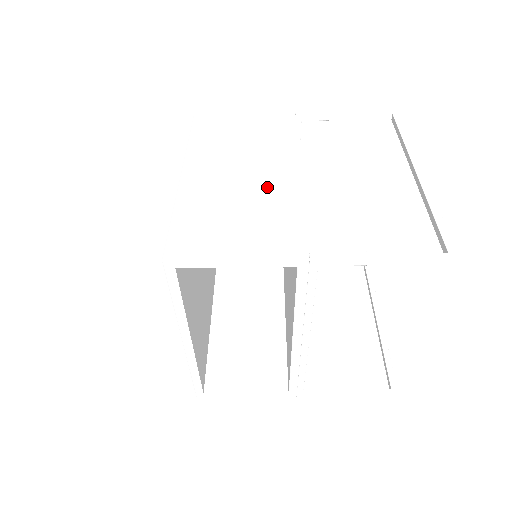
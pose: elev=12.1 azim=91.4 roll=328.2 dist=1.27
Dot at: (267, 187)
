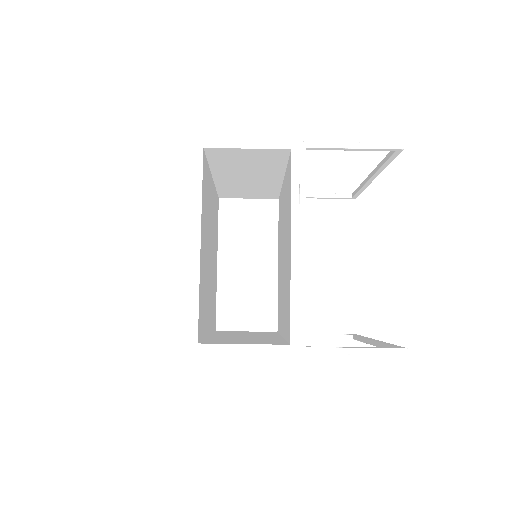
Dot at: occluded
